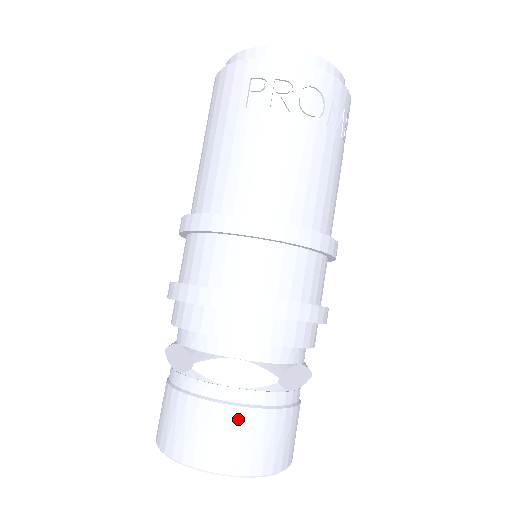
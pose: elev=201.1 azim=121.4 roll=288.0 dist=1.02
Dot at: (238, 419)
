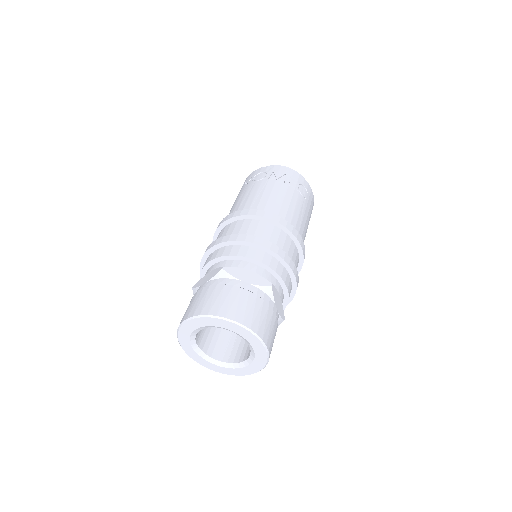
Dot at: (201, 293)
